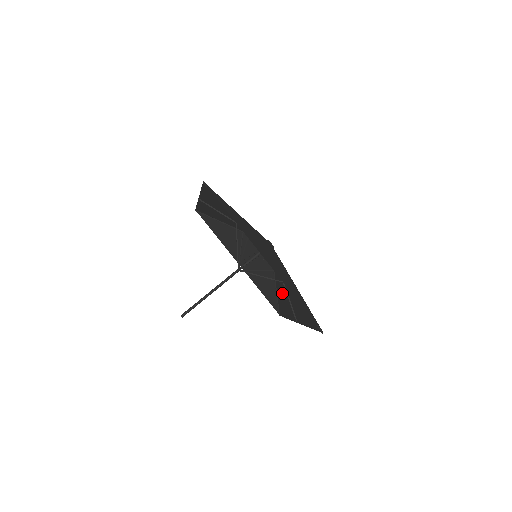
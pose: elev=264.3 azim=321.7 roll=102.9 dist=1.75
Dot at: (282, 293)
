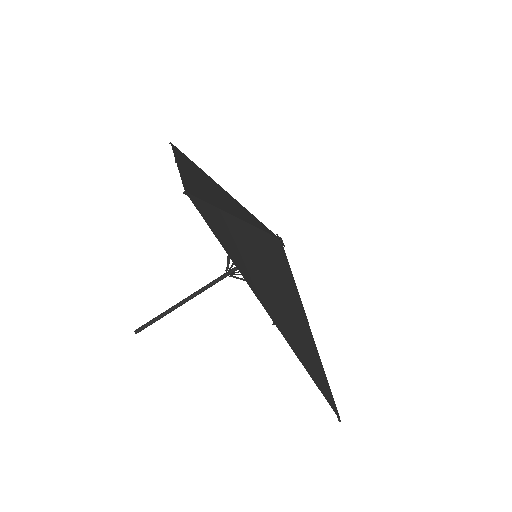
Dot at: occluded
